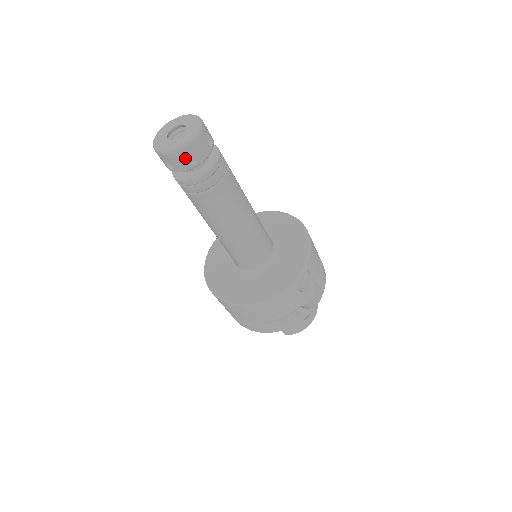
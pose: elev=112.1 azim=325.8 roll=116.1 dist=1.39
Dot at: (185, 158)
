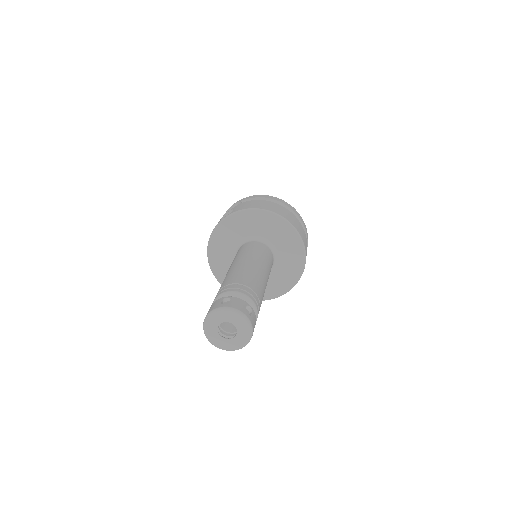
Dot at: occluded
